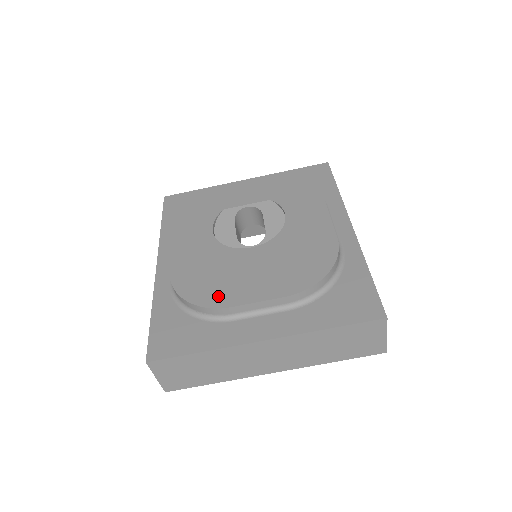
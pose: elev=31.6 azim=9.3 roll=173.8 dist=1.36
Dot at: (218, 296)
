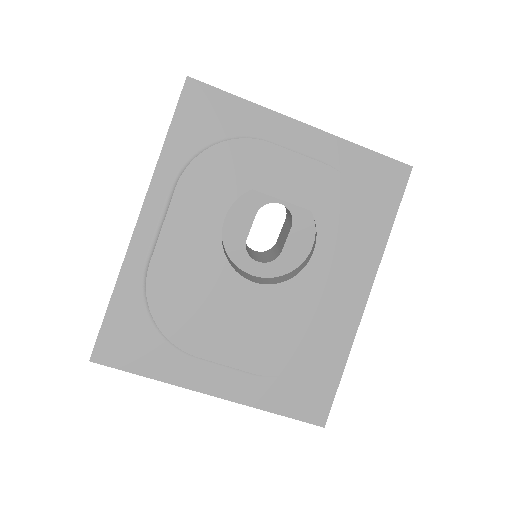
Dot at: (190, 335)
